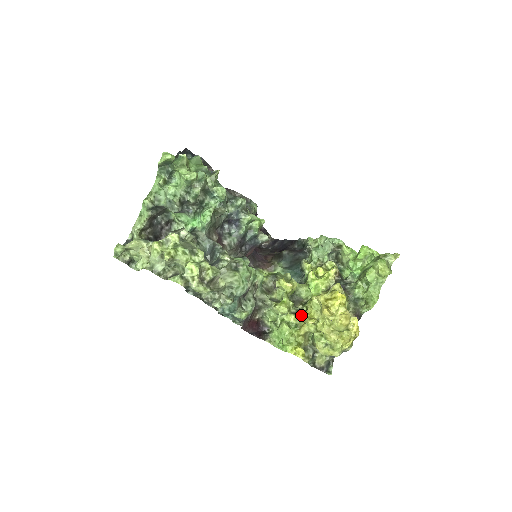
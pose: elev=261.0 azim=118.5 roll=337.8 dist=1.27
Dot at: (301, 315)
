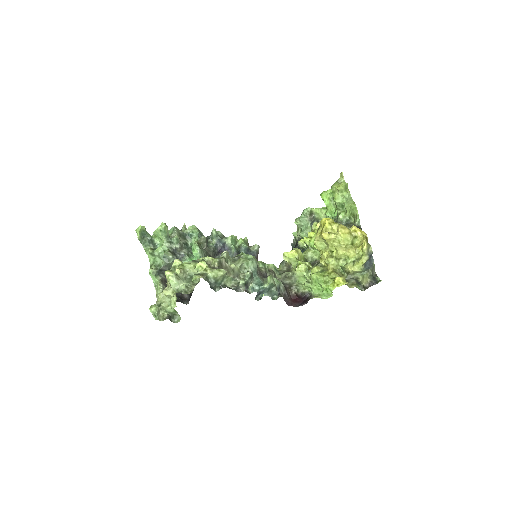
Dot at: (321, 264)
